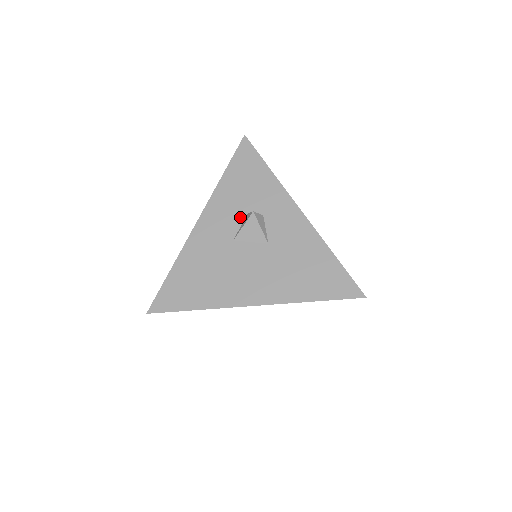
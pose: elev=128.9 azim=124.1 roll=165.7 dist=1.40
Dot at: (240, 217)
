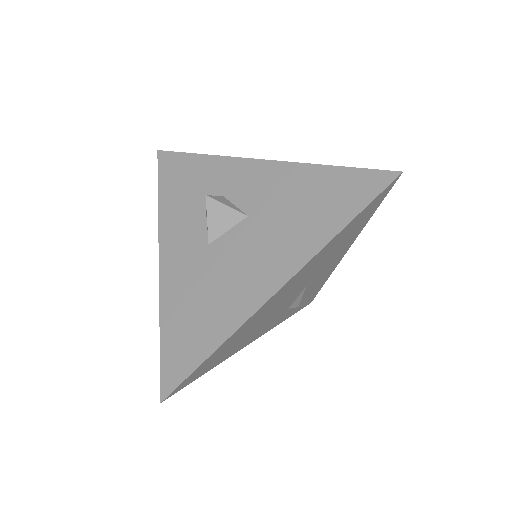
Dot at: (200, 218)
